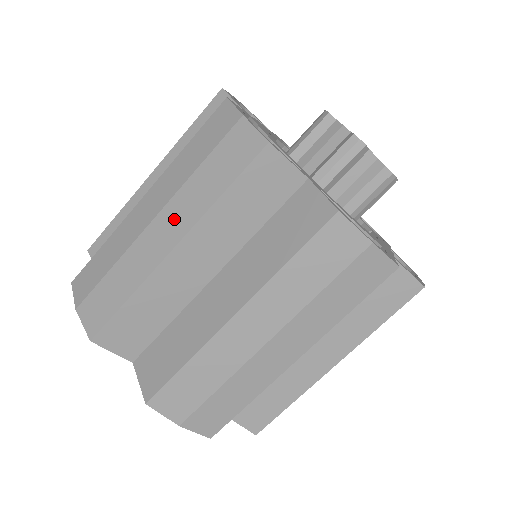
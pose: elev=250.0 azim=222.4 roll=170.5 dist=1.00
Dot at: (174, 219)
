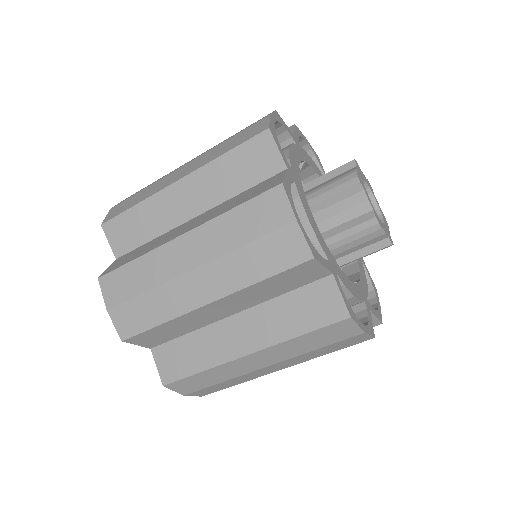
Dot at: (193, 165)
